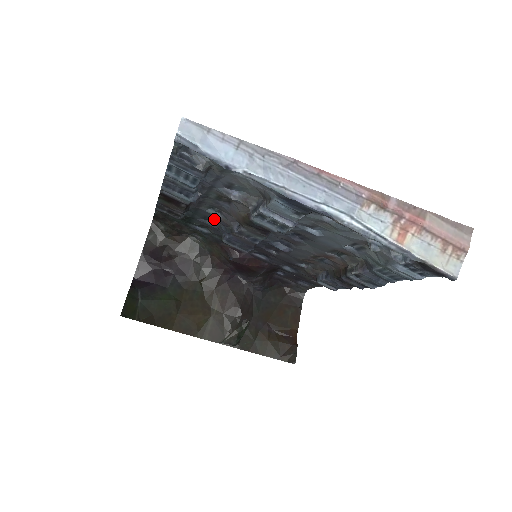
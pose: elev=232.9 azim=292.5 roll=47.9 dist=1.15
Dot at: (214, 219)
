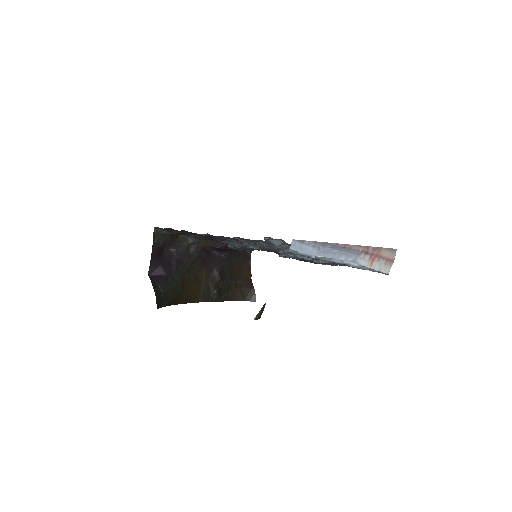
Dot at: occluded
